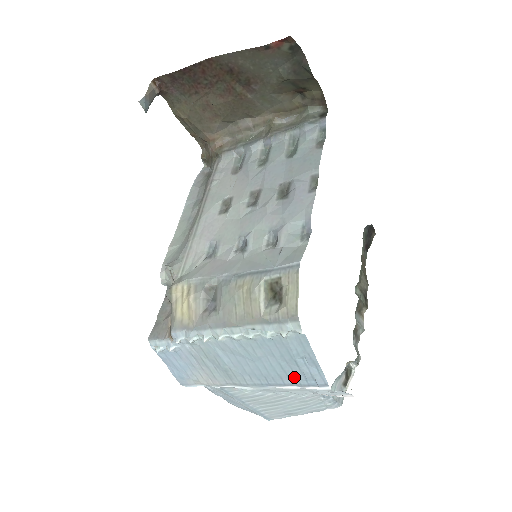
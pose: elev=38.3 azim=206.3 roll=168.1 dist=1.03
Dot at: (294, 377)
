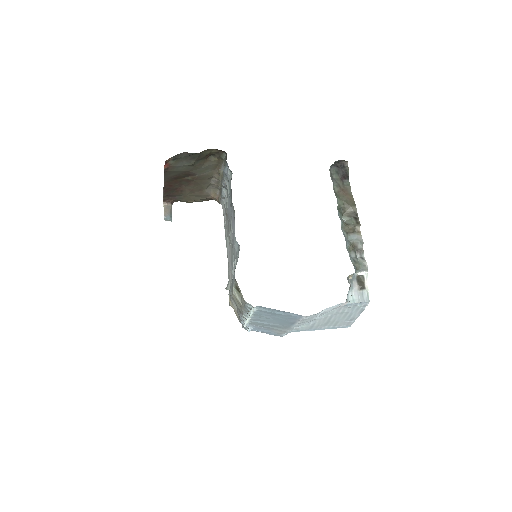
Dot at: (290, 318)
